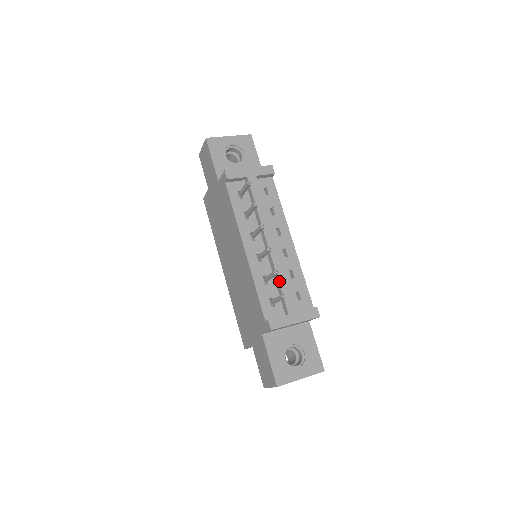
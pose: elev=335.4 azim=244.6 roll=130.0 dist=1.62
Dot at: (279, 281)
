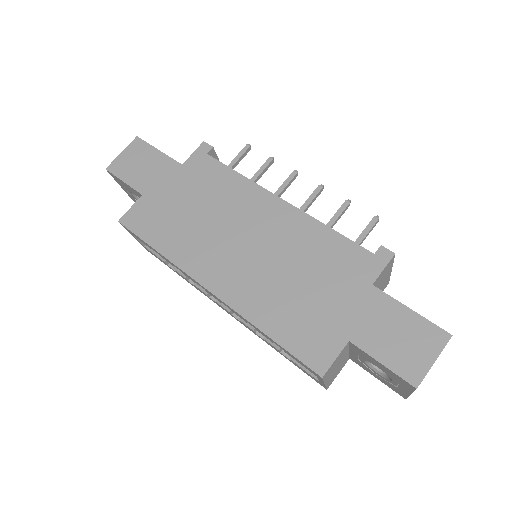
Dot at: occluded
